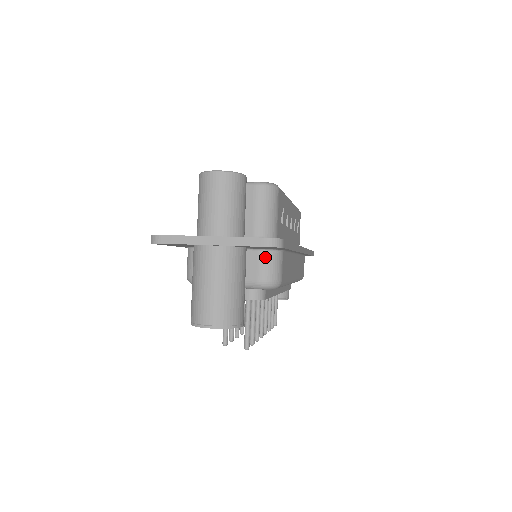
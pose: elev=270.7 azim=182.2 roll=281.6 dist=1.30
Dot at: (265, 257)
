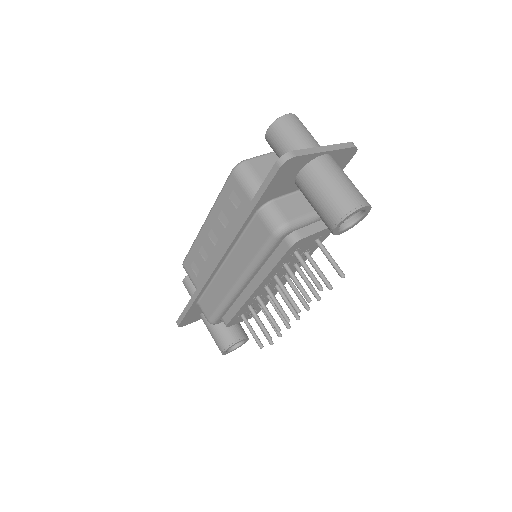
Dot at: occluded
